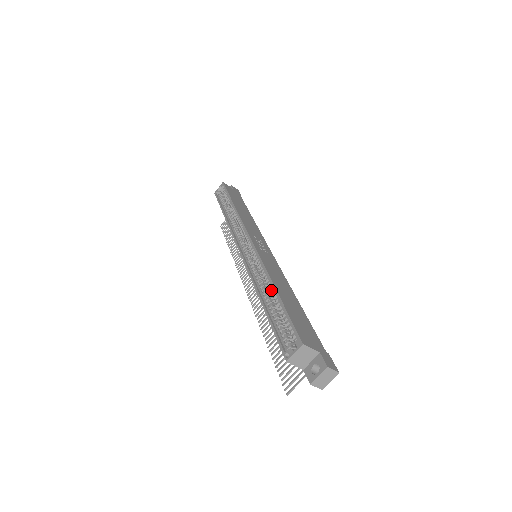
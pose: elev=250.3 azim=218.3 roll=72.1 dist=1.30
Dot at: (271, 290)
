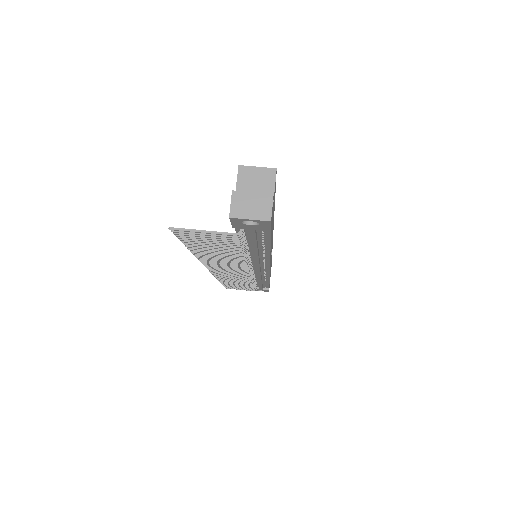
Dot at: occluded
